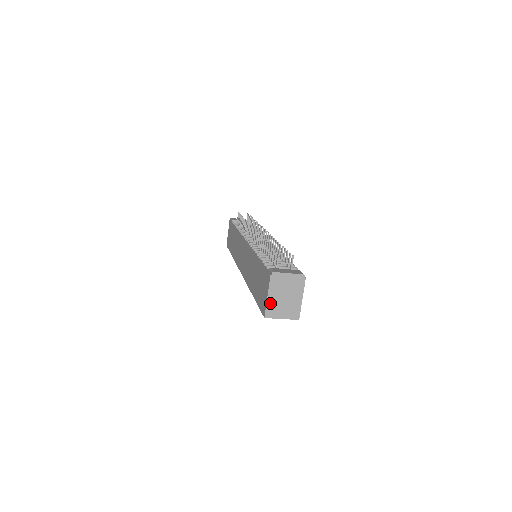
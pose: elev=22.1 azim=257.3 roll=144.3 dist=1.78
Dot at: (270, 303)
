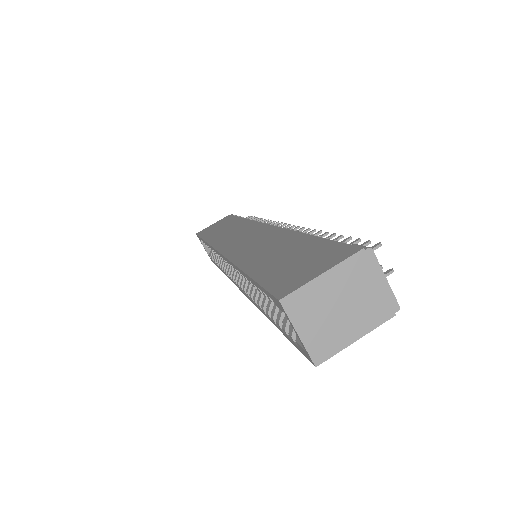
Dot at: (314, 288)
